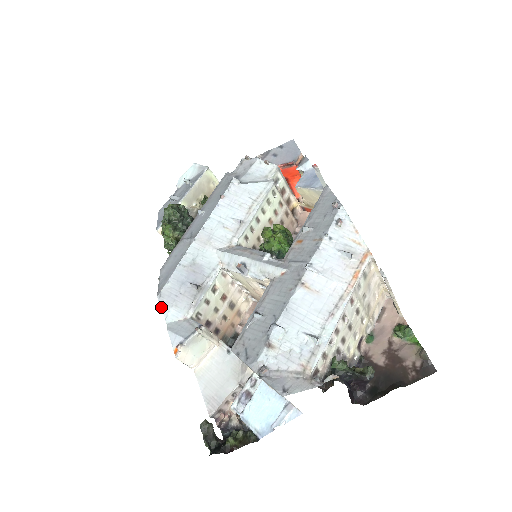
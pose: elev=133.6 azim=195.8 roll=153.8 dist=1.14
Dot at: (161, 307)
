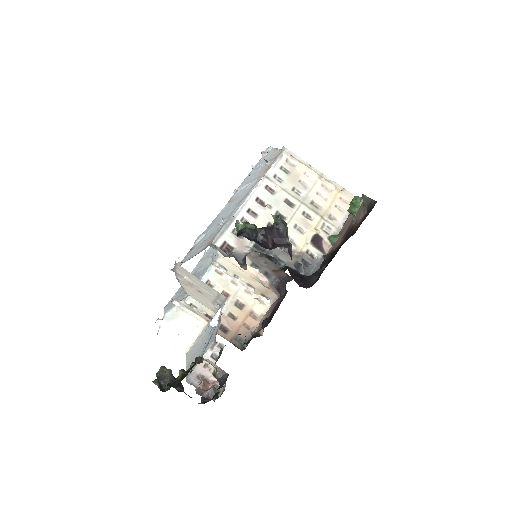
Dot at: (164, 313)
